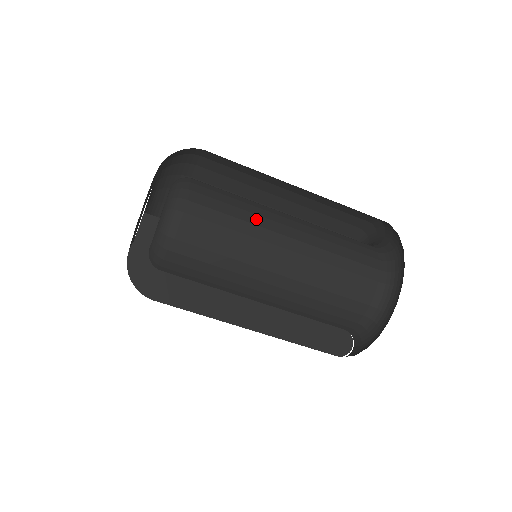
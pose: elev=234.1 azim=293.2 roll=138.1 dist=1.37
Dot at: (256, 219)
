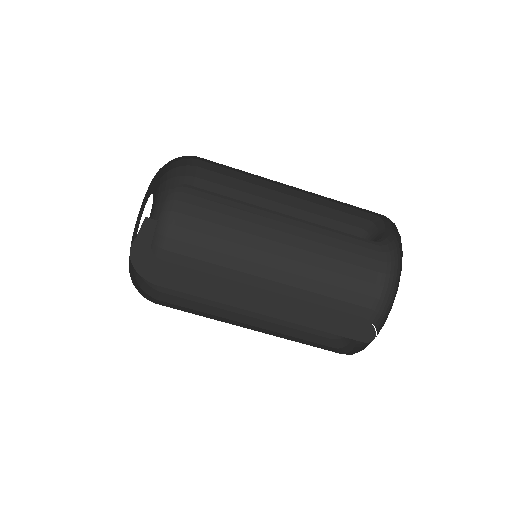
Dot at: (251, 205)
